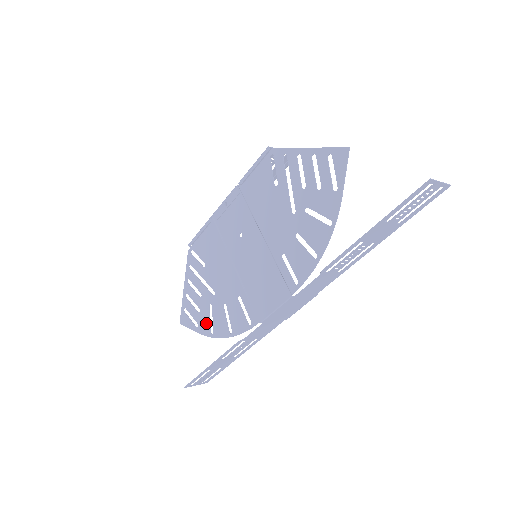
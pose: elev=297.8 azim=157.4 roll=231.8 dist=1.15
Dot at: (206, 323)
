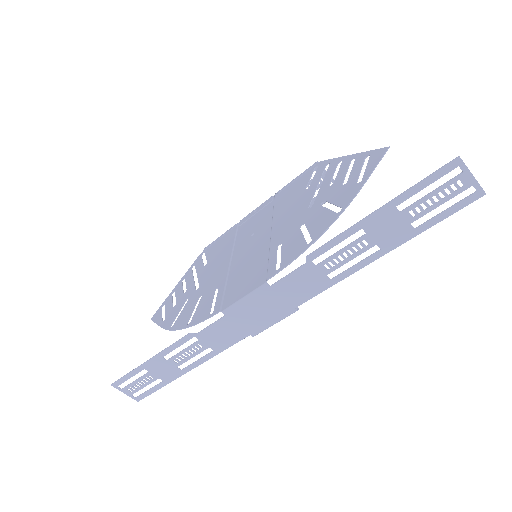
Dot at: (173, 316)
